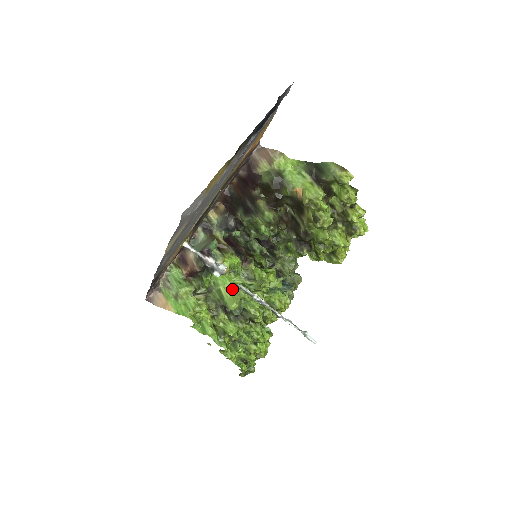
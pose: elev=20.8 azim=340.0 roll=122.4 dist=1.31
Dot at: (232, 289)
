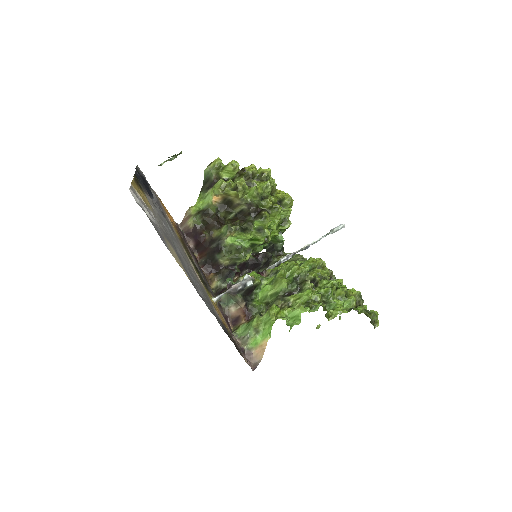
Dot at: (273, 283)
